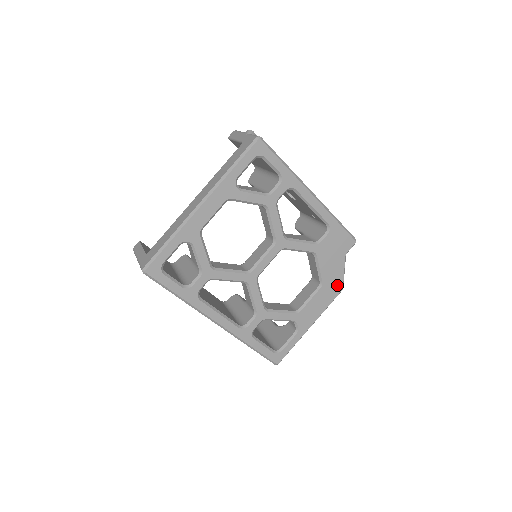
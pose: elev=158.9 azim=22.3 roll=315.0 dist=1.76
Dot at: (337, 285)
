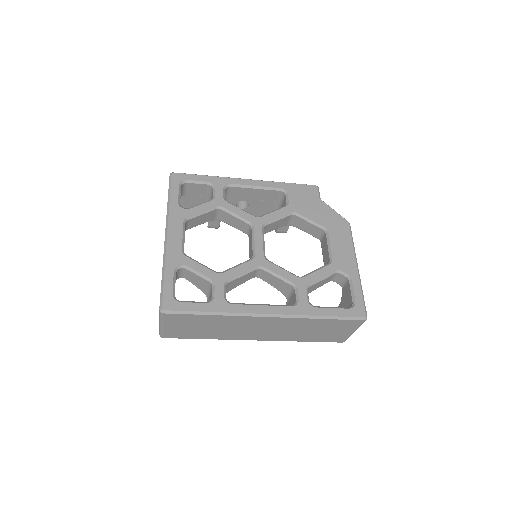
Dot at: (340, 222)
